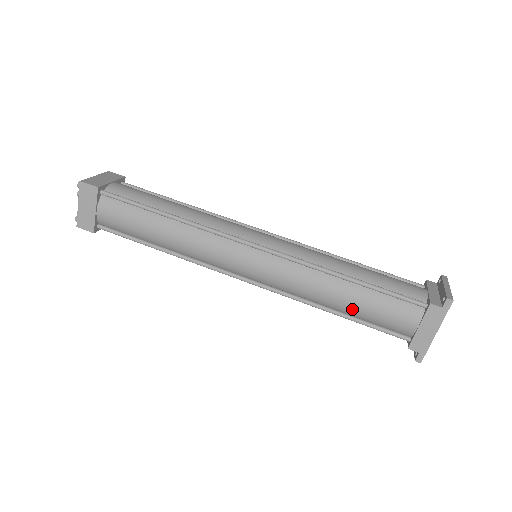
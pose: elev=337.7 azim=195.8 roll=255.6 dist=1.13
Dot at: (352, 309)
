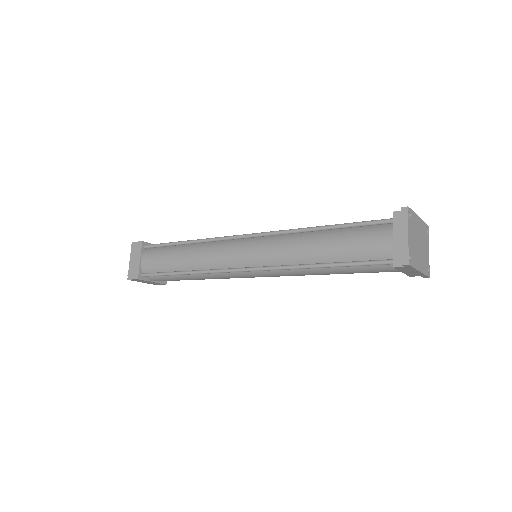
Dot at: occluded
